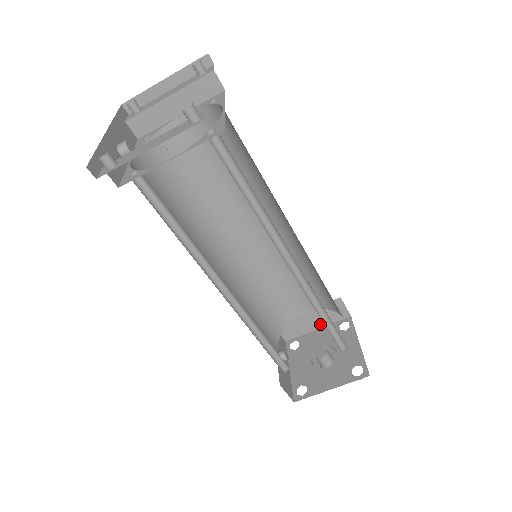
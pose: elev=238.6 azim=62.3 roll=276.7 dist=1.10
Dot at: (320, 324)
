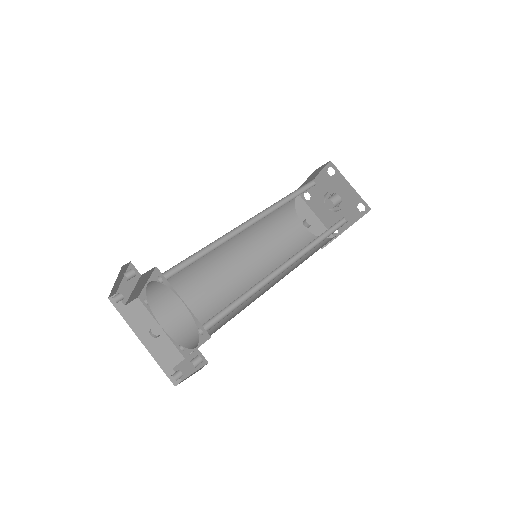
Dot at: (313, 178)
